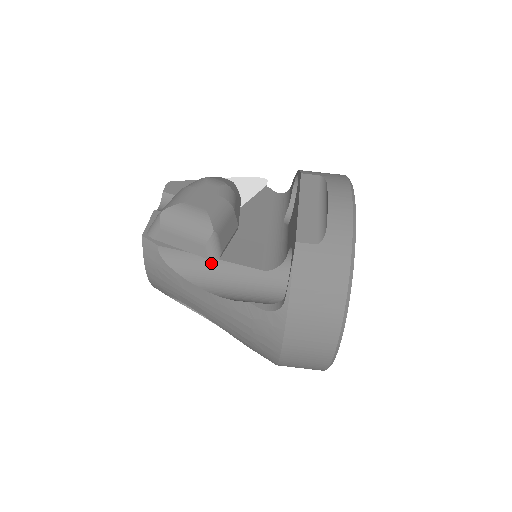
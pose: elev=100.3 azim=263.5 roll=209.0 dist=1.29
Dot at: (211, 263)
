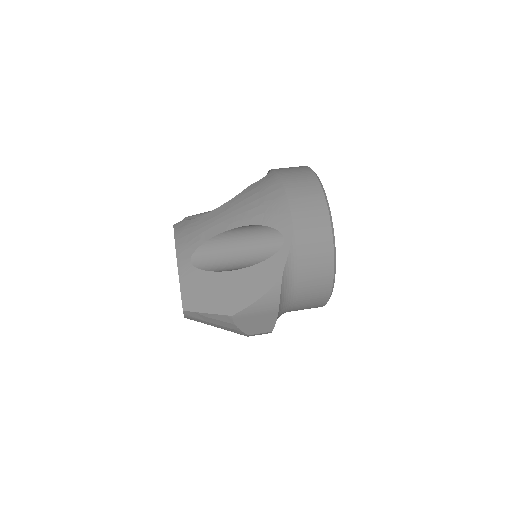
Dot at: occluded
